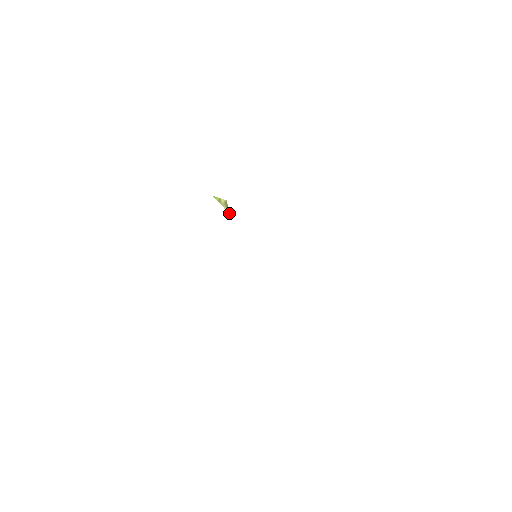
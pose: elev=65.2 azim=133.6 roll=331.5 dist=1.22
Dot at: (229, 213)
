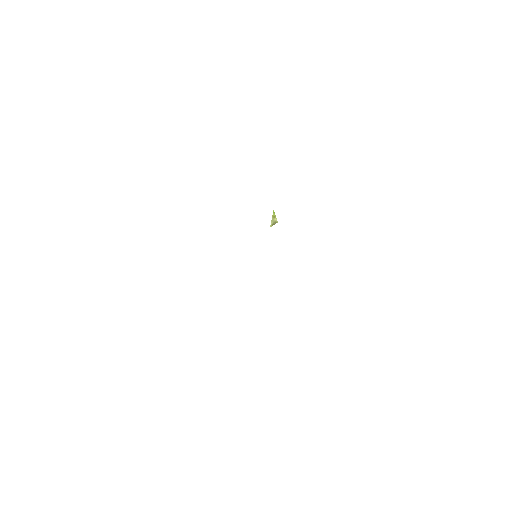
Dot at: occluded
